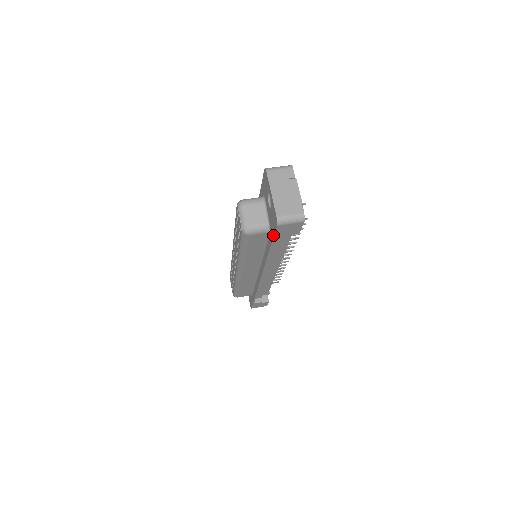
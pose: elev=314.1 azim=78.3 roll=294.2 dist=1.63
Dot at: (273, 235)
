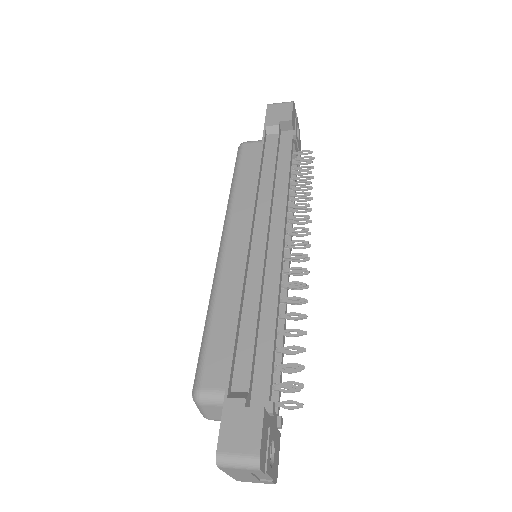
Dot at: (265, 123)
